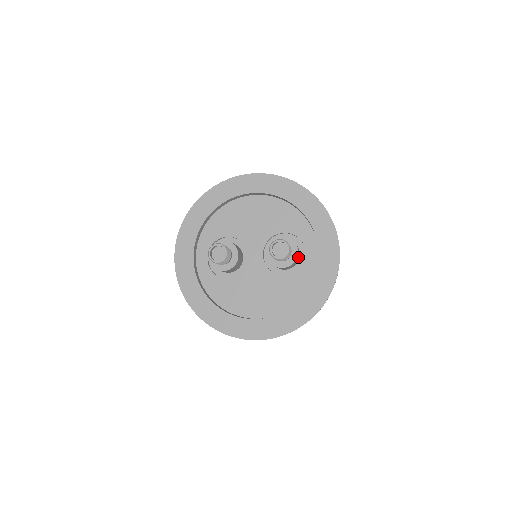
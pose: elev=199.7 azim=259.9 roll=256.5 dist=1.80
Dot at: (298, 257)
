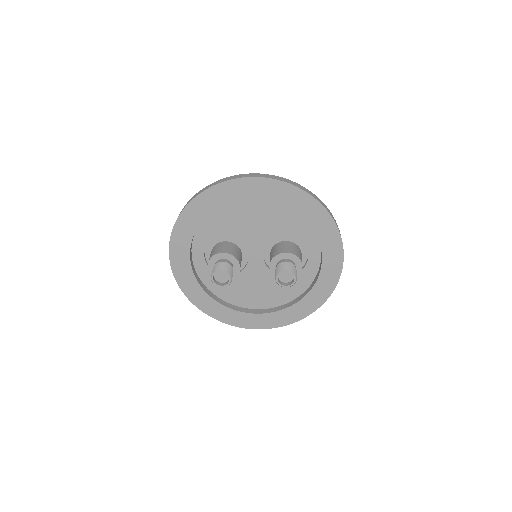
Dot at: occluded
